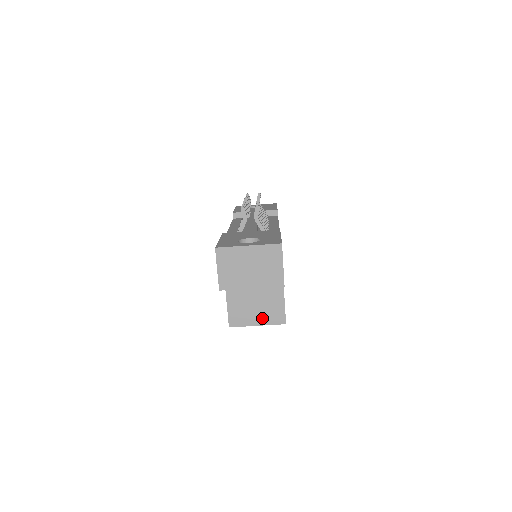
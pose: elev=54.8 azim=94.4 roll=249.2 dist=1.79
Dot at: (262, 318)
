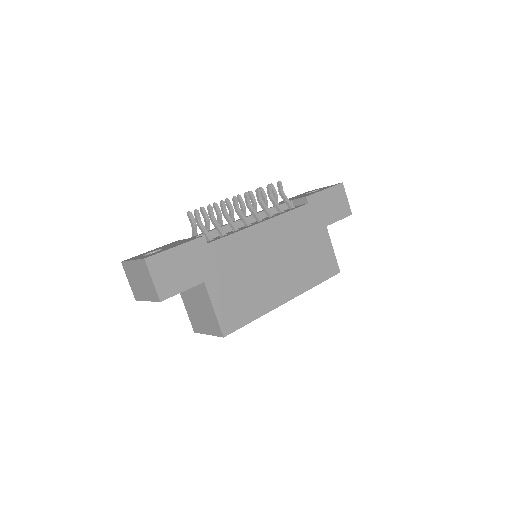
Dot at: (208, 328)
